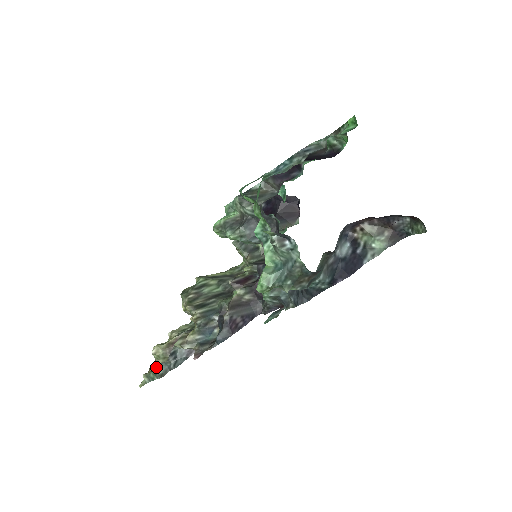
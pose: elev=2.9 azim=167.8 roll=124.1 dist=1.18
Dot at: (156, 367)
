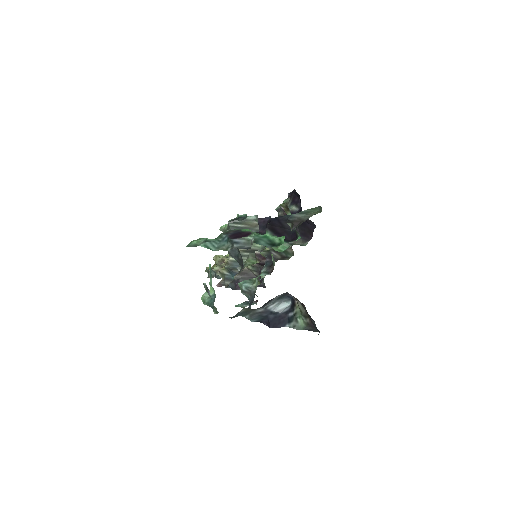
Dot at: (213, 268)
